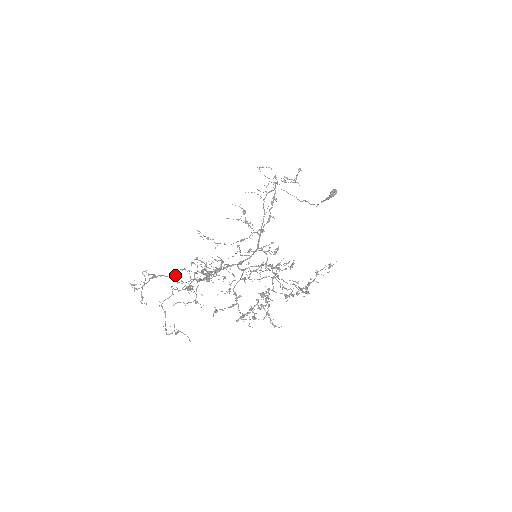
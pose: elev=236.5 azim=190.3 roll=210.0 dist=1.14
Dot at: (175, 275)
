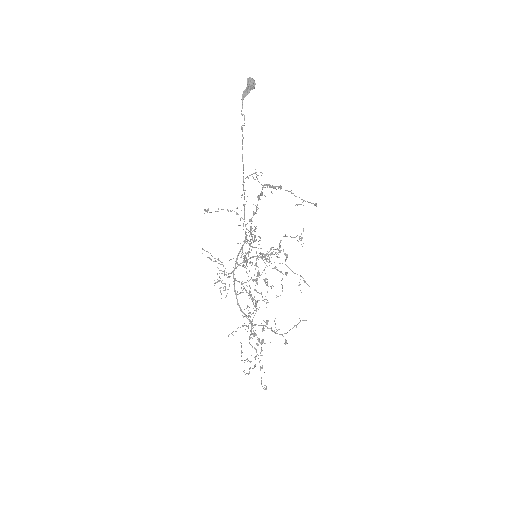
Dot at: occluded
